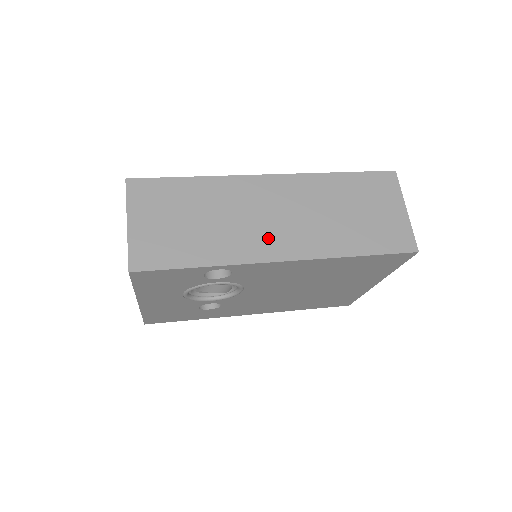
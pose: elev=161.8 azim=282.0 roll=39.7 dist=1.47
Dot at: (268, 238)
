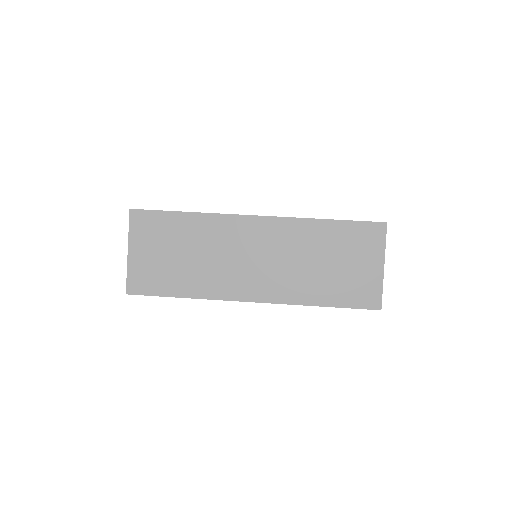
Dot at: (243, 279)
